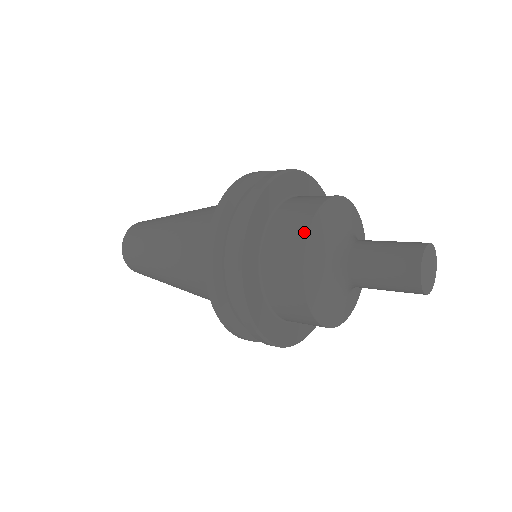
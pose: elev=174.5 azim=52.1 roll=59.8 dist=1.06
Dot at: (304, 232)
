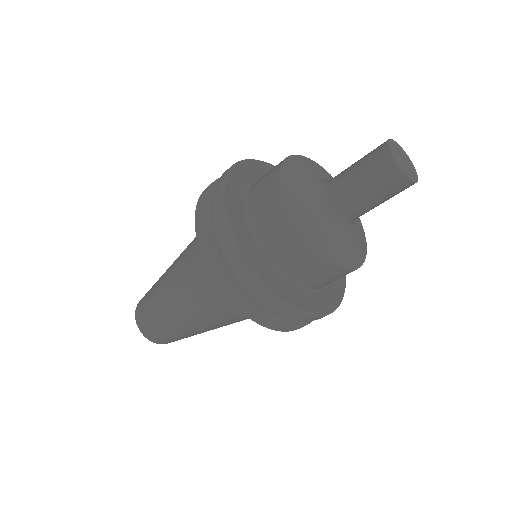
Dot at: (285, 212)
